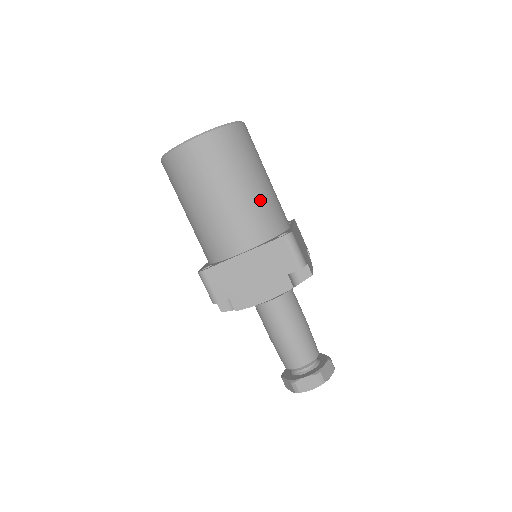
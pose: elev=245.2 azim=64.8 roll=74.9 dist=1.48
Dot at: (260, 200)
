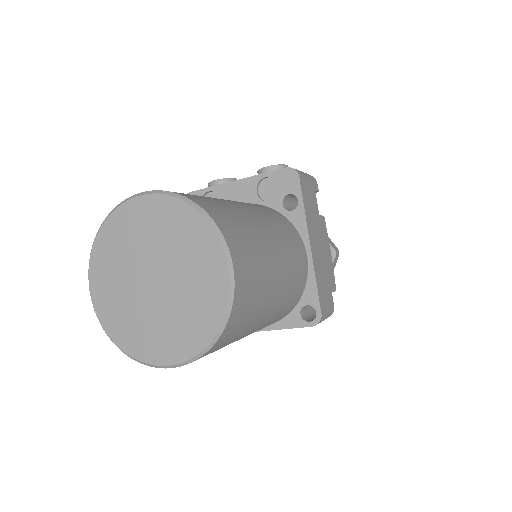
Dot at: (277, 312)
